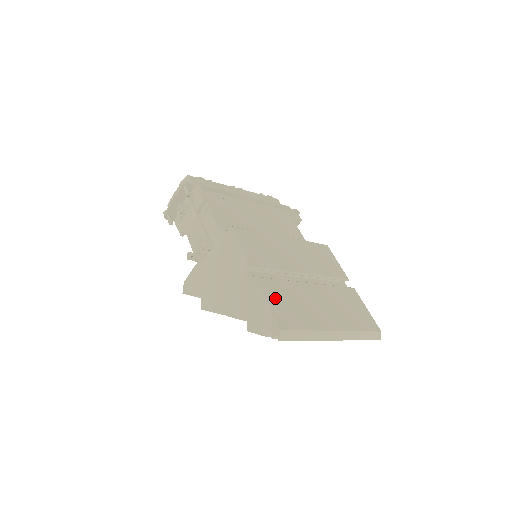
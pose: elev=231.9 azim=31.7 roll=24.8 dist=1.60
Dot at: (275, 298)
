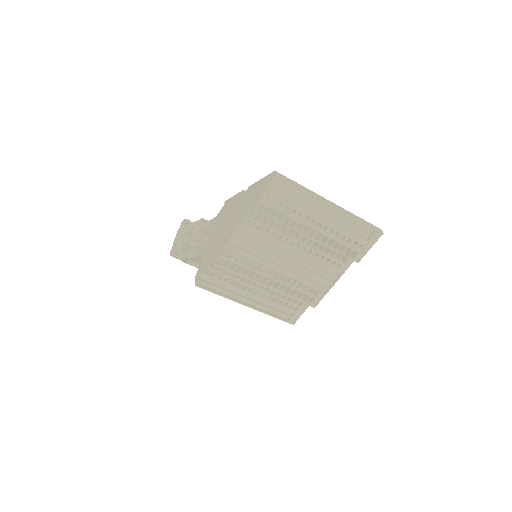
Dot at: occluded
